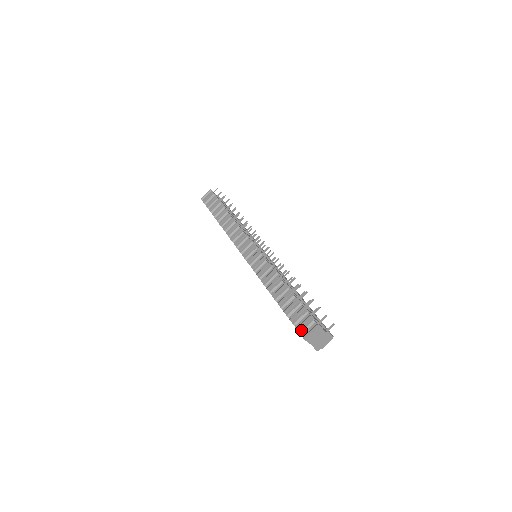
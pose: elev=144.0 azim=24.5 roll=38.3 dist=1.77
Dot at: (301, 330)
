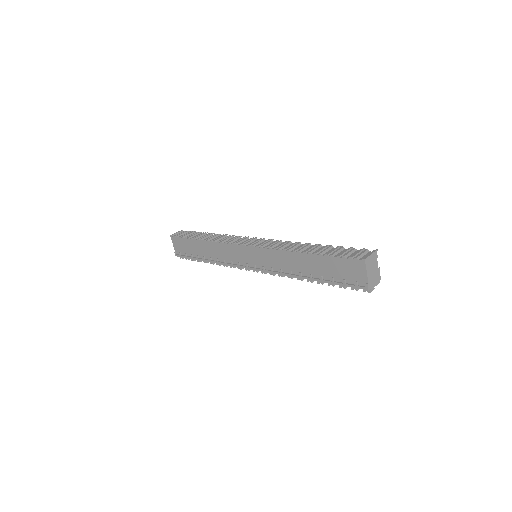
Dot at: (357, 256)
